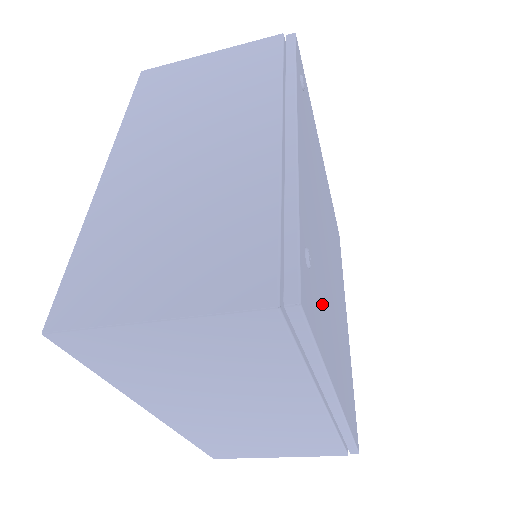
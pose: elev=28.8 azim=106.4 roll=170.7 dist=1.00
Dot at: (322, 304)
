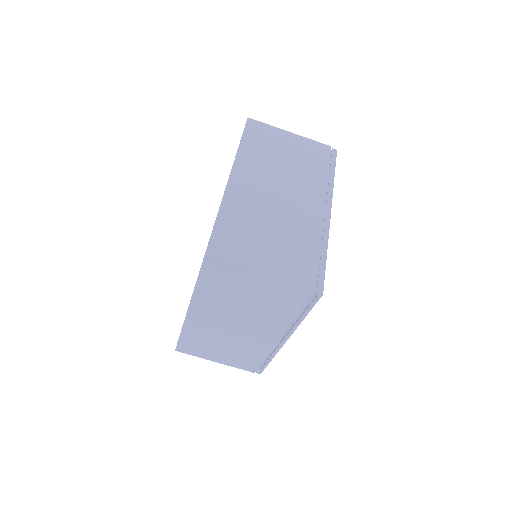
Dot at: occluded
